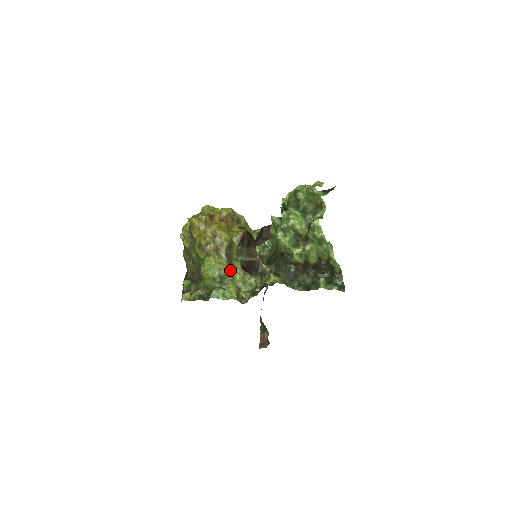
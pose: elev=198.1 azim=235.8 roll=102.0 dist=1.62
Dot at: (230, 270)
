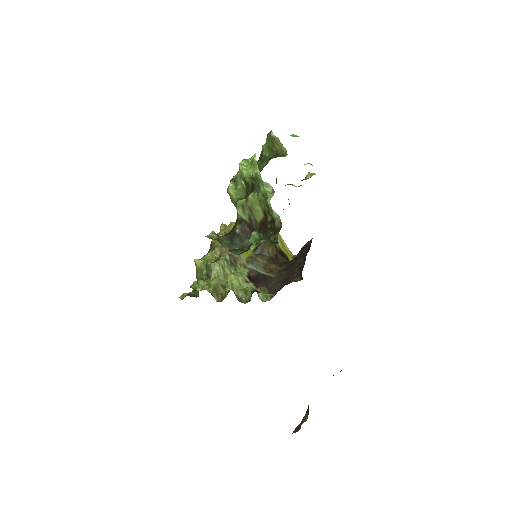
Dot at: (224, 267)
